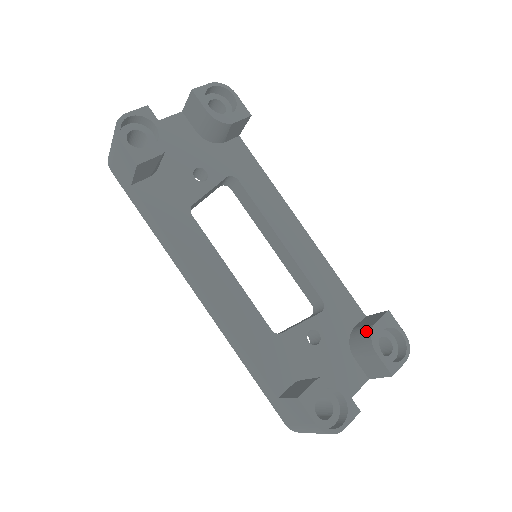
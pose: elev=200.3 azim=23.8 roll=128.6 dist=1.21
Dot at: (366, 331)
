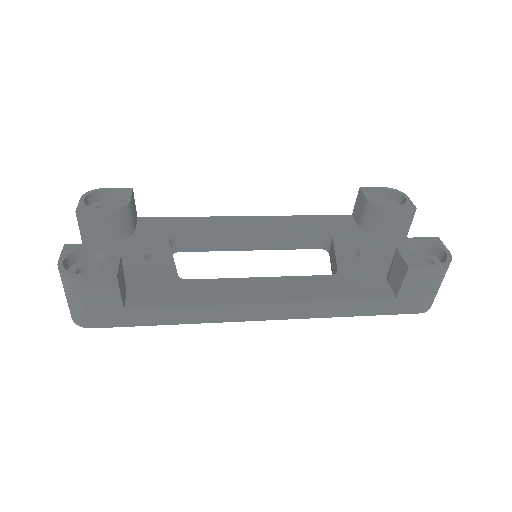
Dot at: (369, 209)
